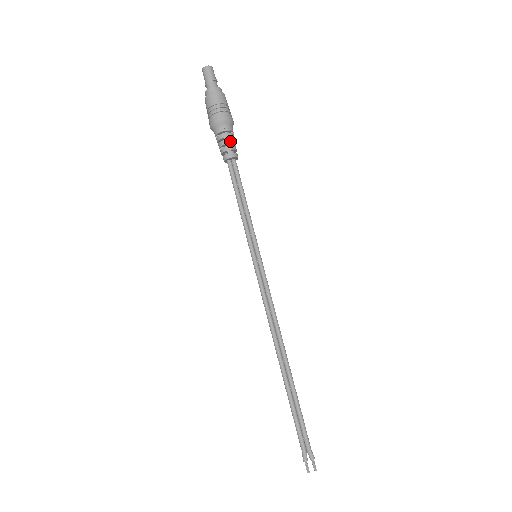
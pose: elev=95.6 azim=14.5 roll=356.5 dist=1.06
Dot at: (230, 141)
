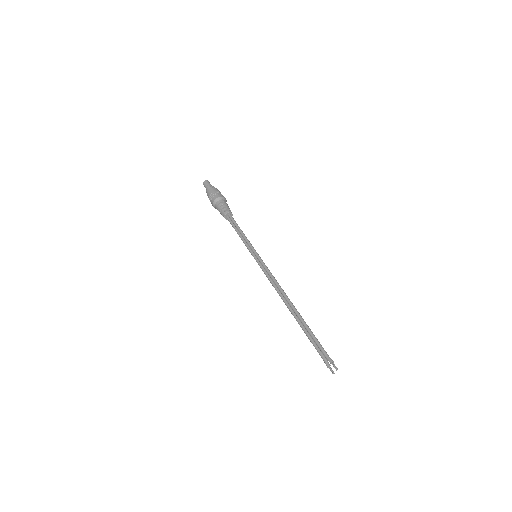
Dot at: (221, 208)
